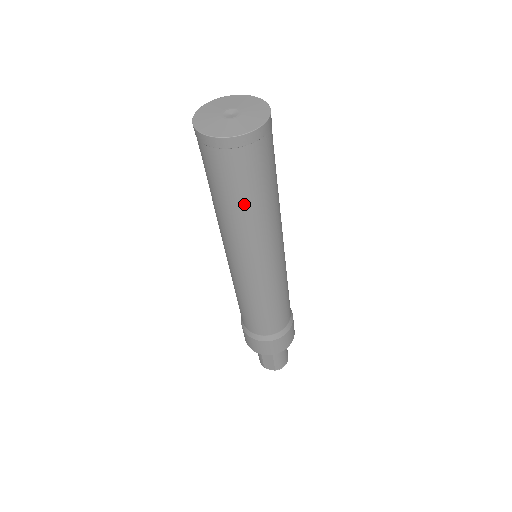
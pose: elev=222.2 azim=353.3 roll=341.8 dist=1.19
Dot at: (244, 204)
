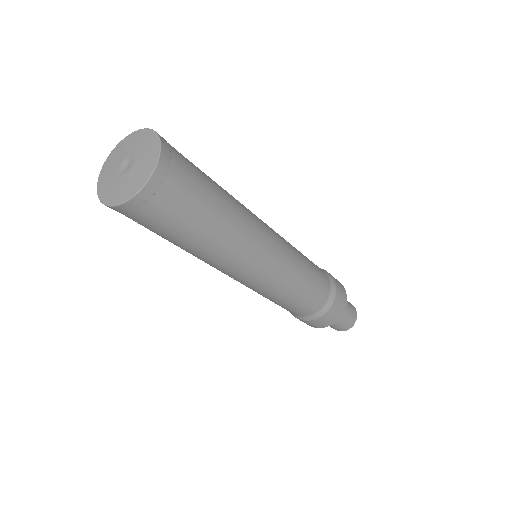
Dot at: occluded
